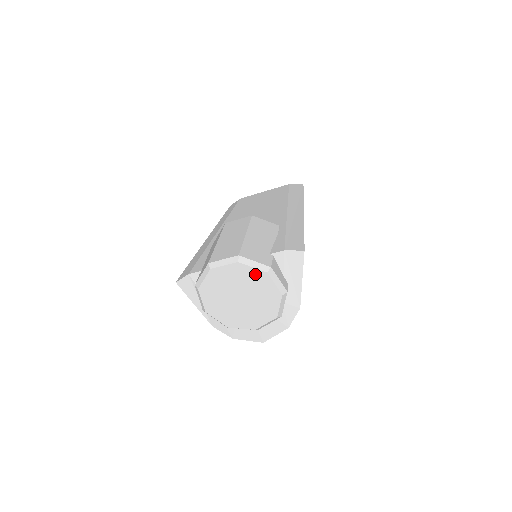
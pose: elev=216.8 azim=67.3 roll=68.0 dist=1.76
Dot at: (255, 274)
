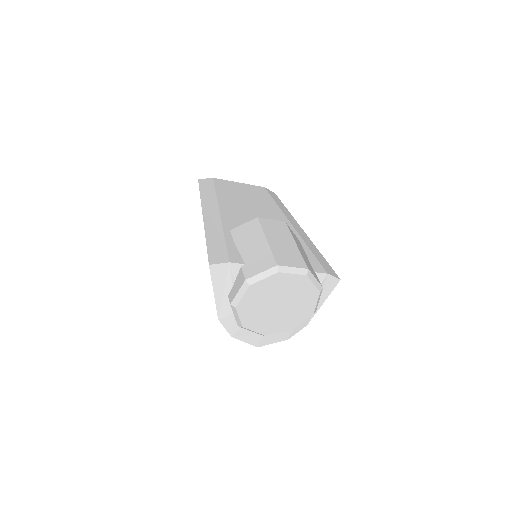
Dot at: (310, 290)
